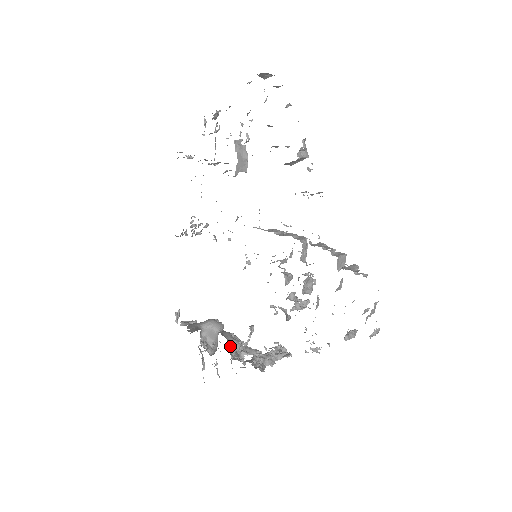
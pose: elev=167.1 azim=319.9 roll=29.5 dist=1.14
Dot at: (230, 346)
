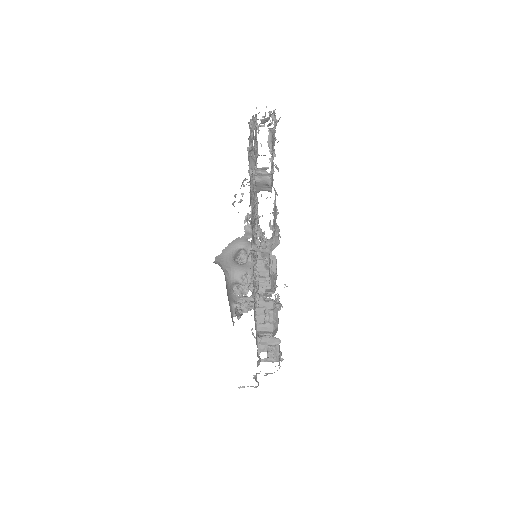
Dot at: (235, 282)
